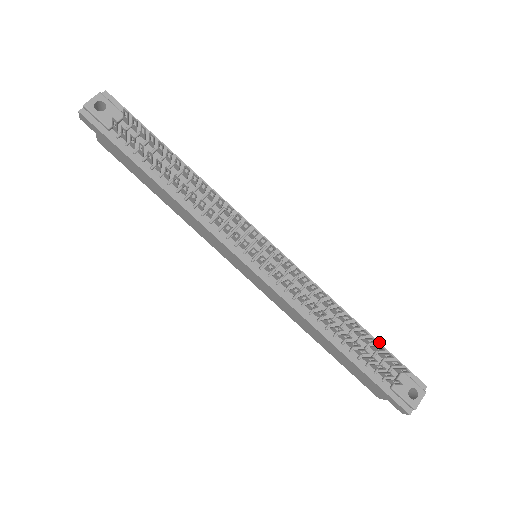
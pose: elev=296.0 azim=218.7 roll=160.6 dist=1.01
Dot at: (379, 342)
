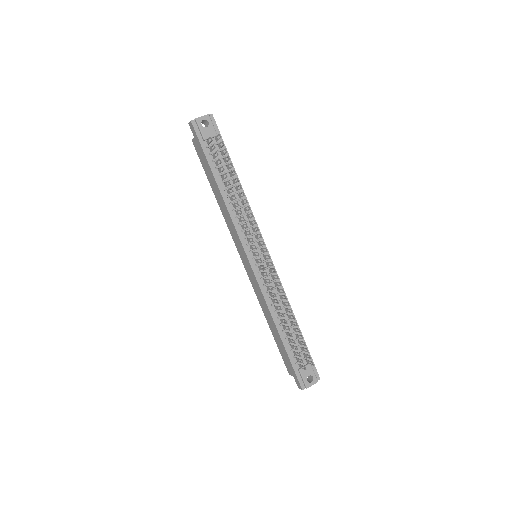
Dot at: occluded
